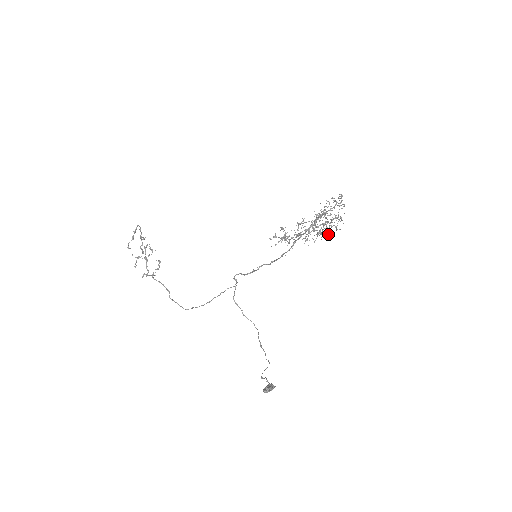
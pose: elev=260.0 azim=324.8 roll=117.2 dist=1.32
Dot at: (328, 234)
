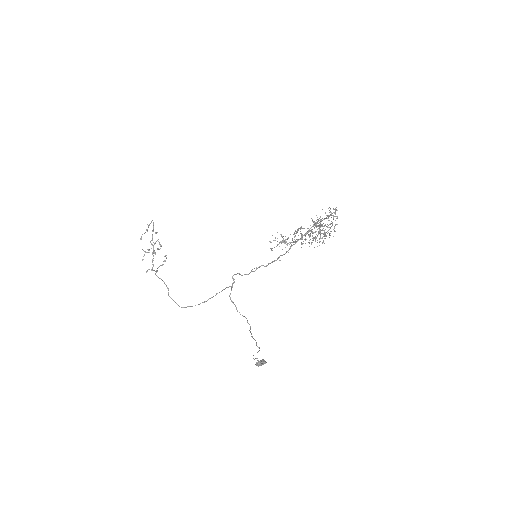
Dot at: occluded
